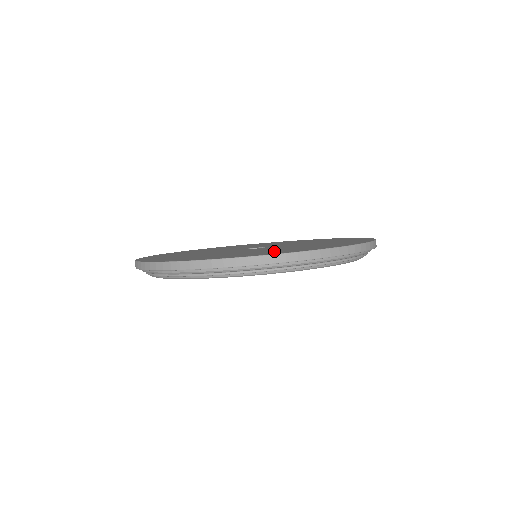
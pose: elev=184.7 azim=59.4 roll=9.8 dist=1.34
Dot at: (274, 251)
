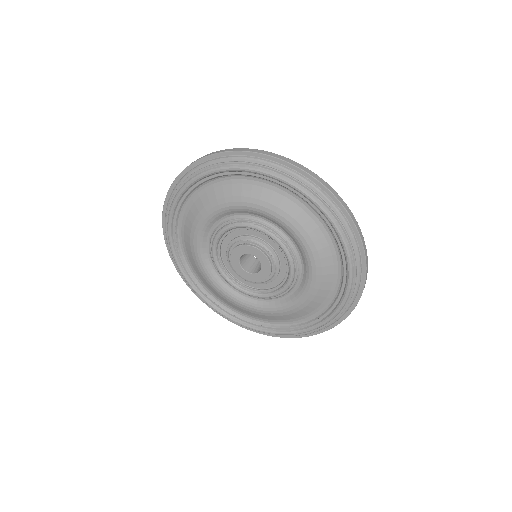
Dot at: occluded
